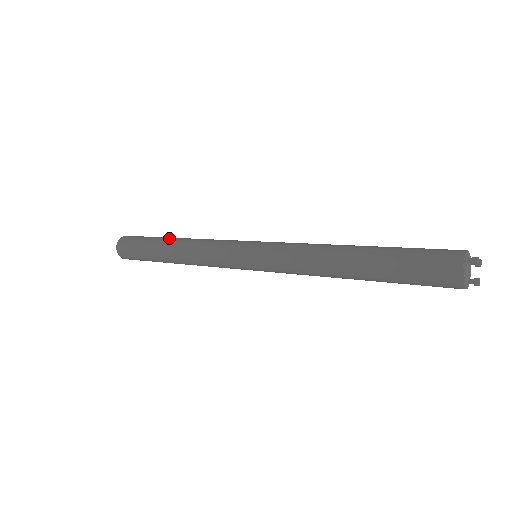
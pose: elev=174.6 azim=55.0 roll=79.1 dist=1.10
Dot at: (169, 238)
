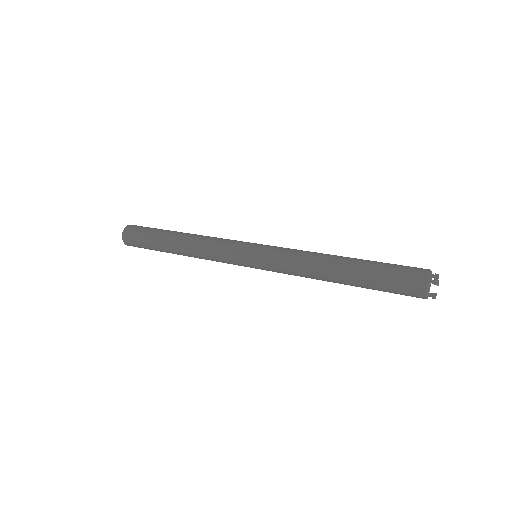
Dot at: occluded
